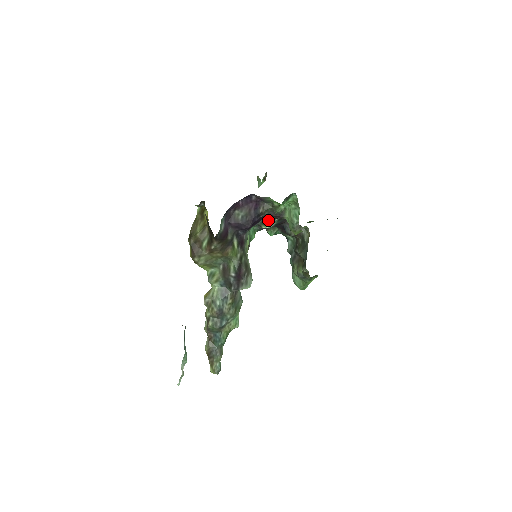
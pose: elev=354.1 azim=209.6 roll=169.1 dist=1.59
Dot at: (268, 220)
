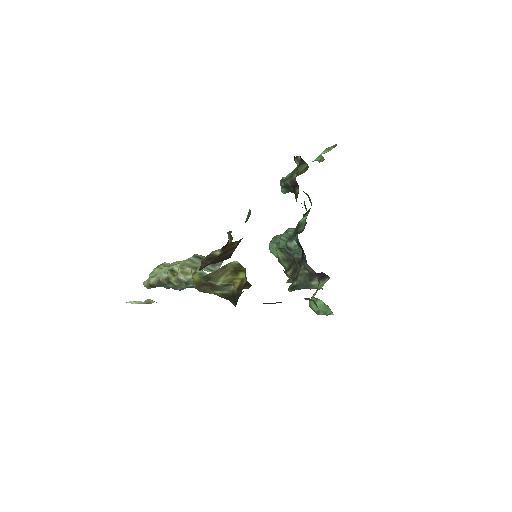
Dot at: occluded
